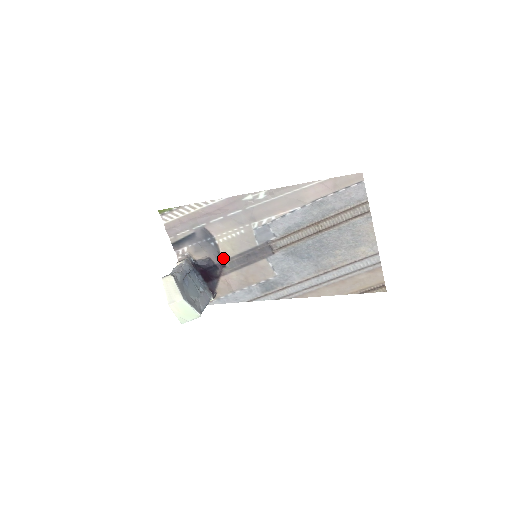
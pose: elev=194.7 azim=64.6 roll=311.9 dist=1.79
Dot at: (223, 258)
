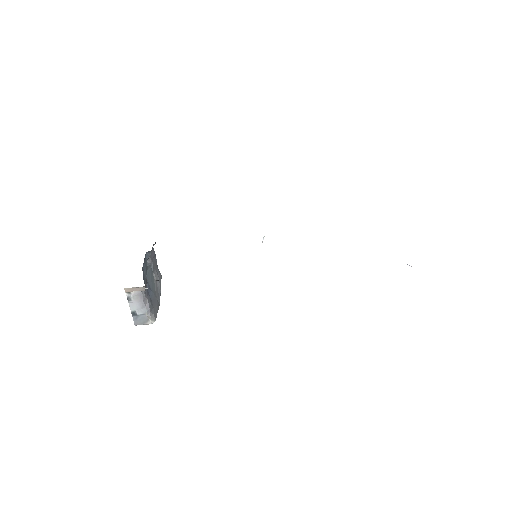
Dot at: occluded
